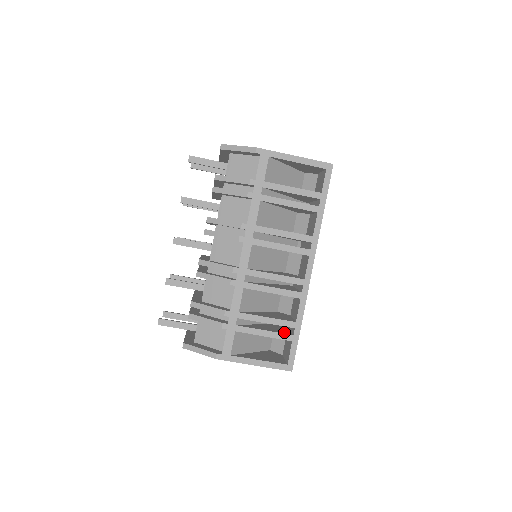
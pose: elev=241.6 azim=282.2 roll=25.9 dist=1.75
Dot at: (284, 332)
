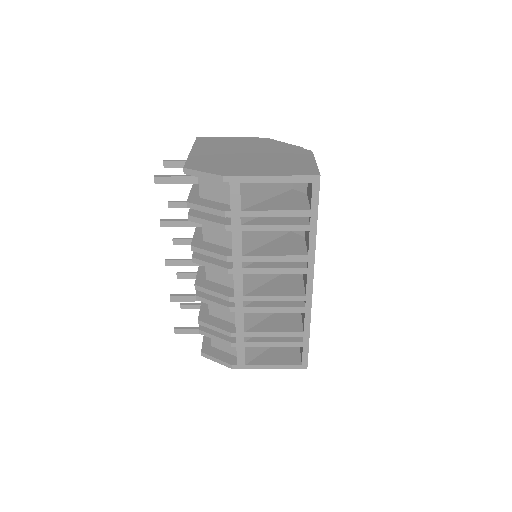
Dot at: (294, 338)
